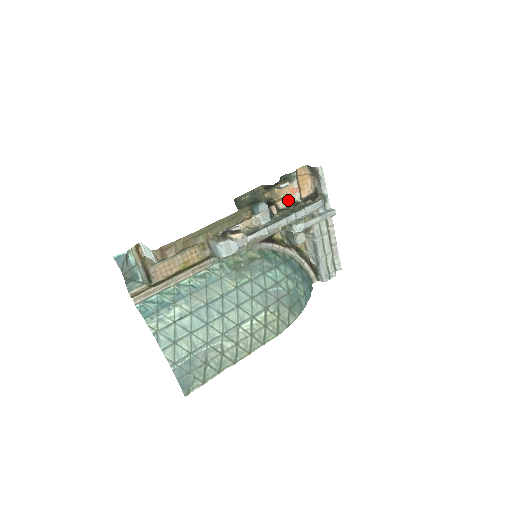
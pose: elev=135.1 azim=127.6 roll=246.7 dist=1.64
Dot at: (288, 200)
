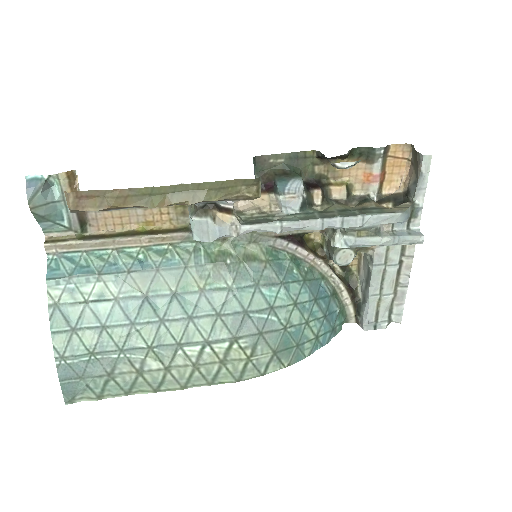
Dot at: (355, 189)
